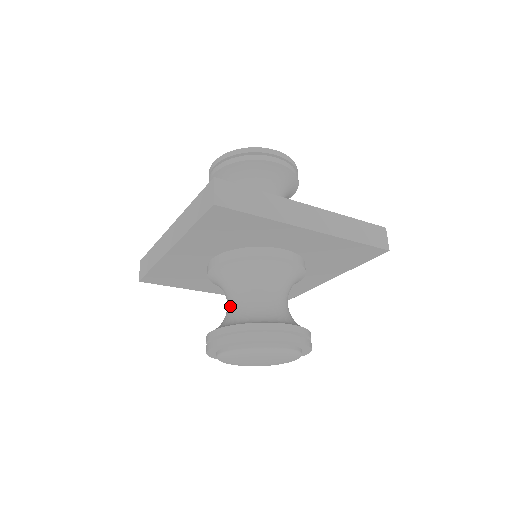
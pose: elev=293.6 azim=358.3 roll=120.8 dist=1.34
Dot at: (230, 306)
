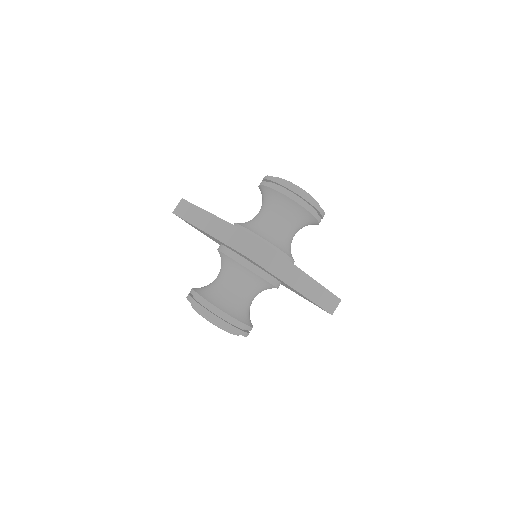
Dot at: (219, 283)
